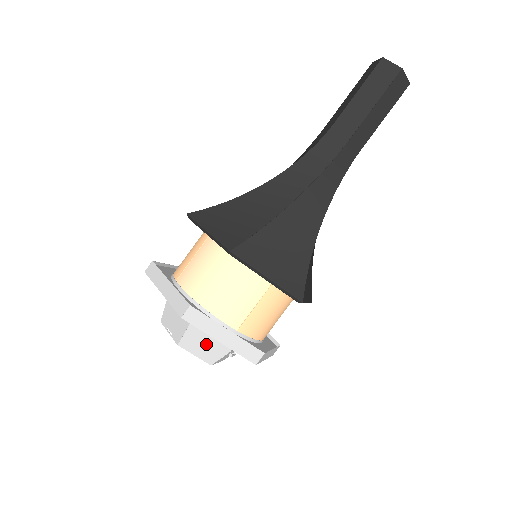
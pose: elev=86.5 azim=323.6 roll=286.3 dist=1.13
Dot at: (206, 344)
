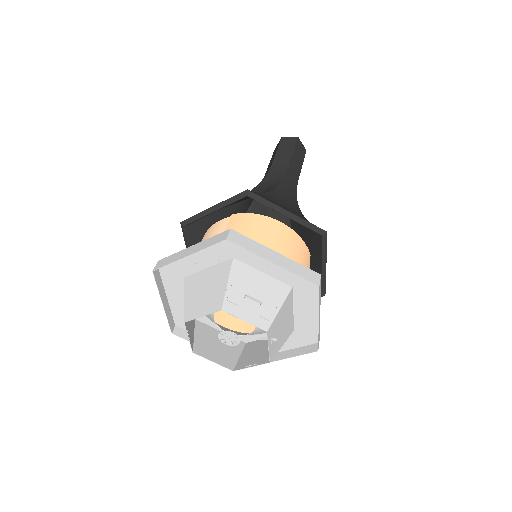
Dot at: (206, 297)
